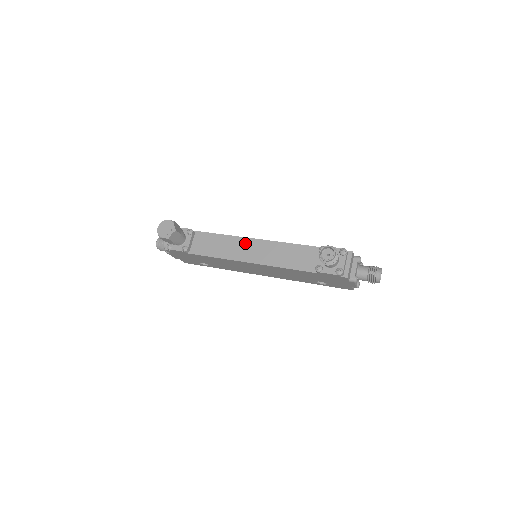
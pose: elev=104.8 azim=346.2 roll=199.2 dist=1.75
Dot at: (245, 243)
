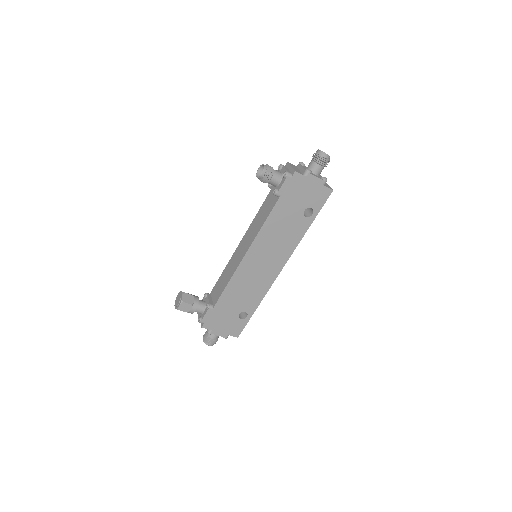
Dot at: (236, 253)
